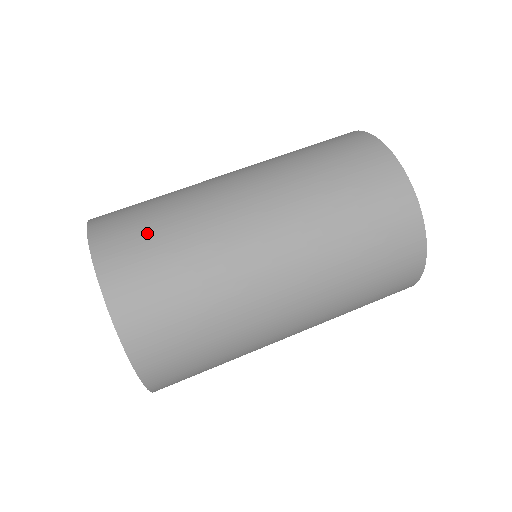
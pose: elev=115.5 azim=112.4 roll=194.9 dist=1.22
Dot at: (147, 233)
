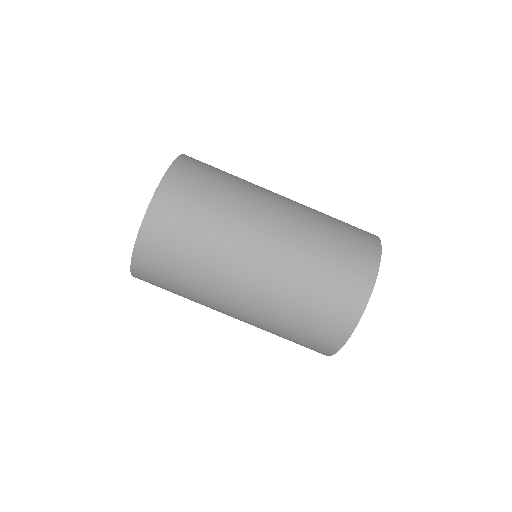
Dot at: (186, 226)
